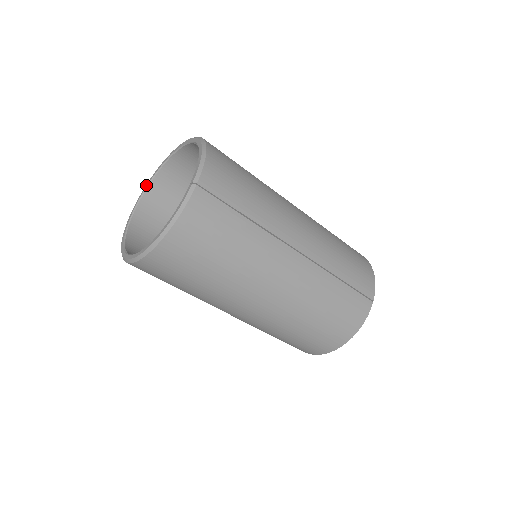
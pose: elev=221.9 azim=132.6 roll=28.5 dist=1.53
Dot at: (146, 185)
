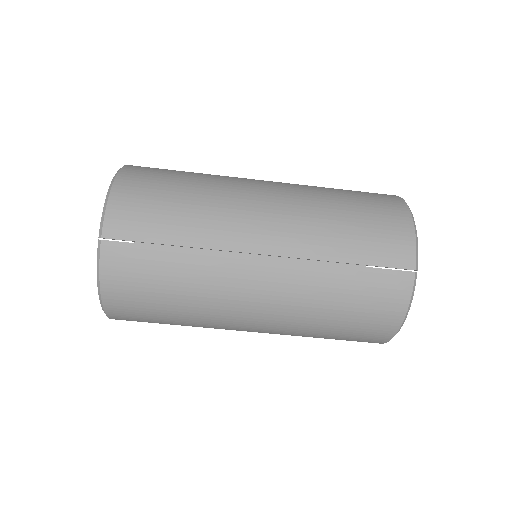
Dot at: occluded
